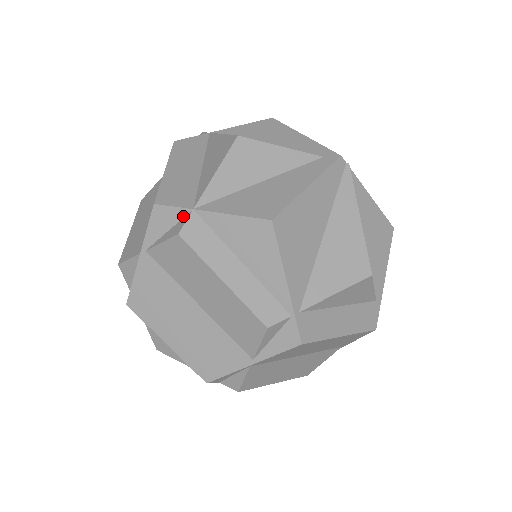
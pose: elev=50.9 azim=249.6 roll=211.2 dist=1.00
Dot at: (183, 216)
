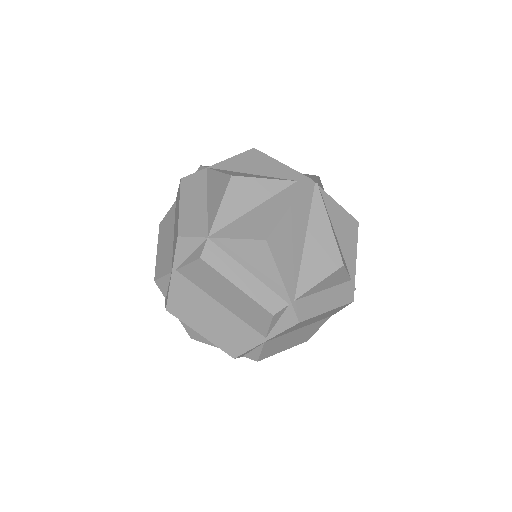
Dot at: (201, 243)
